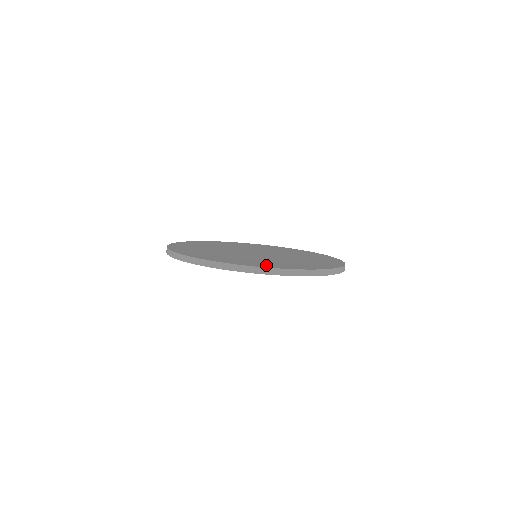
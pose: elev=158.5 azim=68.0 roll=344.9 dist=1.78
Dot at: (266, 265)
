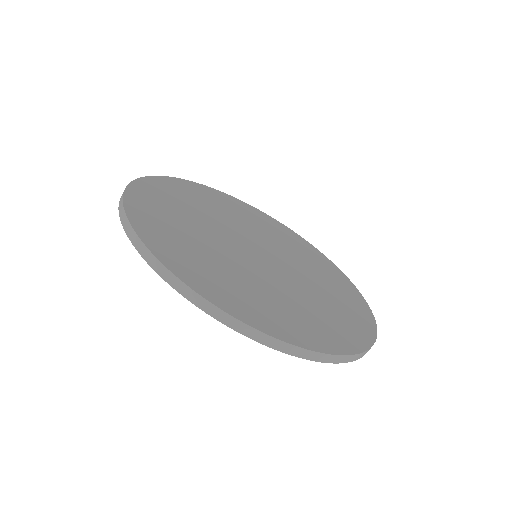
Dot at: (176, 259)
